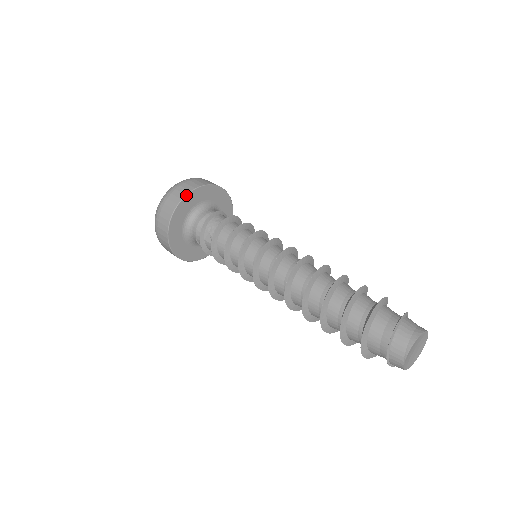
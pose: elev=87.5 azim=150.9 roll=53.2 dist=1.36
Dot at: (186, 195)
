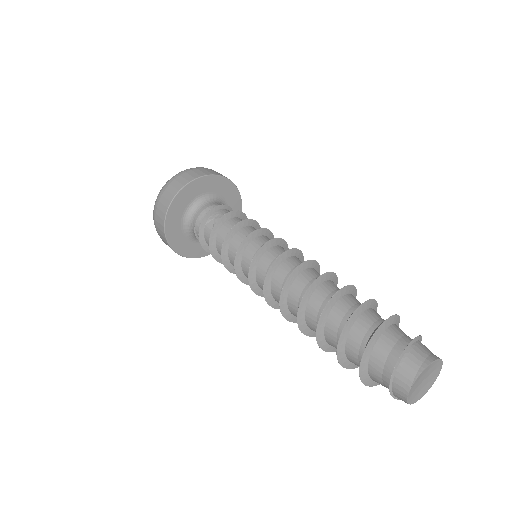
Dot at: (207, 175)
